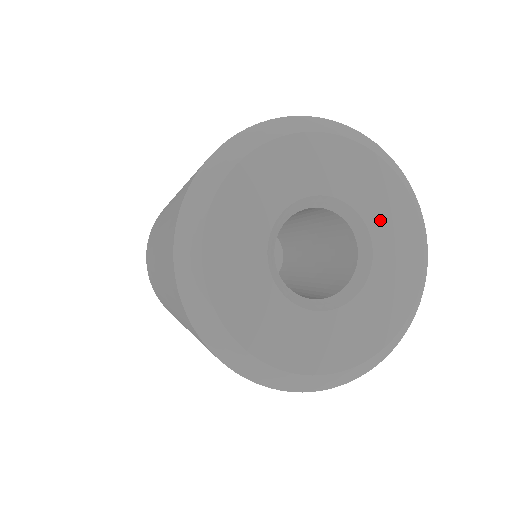
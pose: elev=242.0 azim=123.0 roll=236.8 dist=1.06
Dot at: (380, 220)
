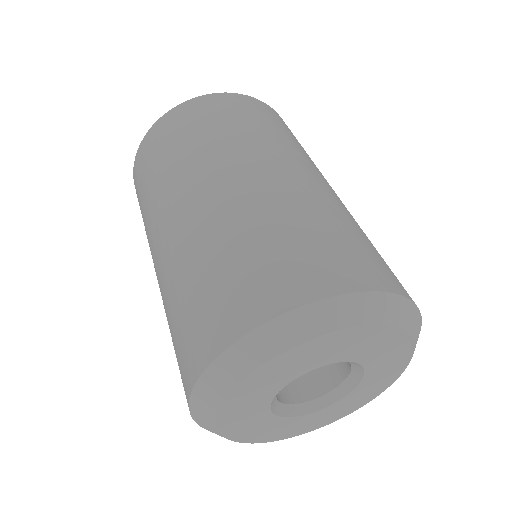
Dot at: (360, 392)
